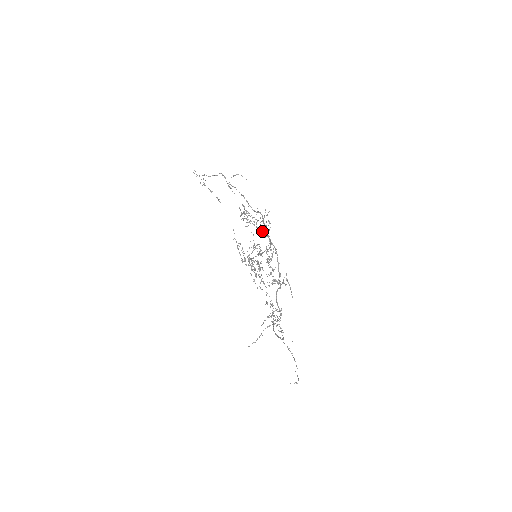
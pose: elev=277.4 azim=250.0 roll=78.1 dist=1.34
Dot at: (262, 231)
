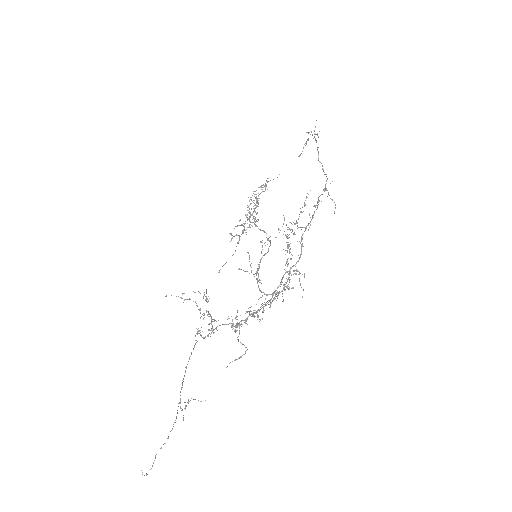
Dot at: occluded
